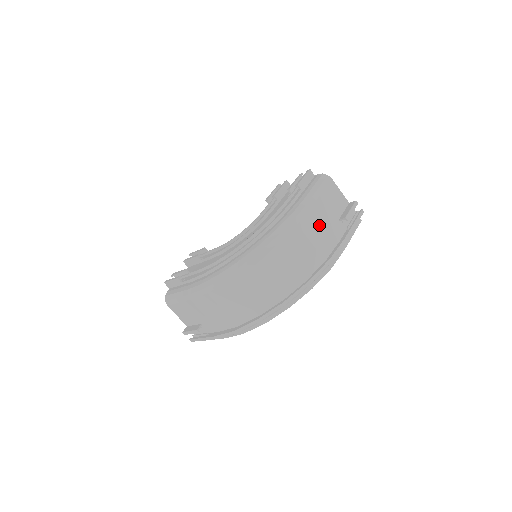
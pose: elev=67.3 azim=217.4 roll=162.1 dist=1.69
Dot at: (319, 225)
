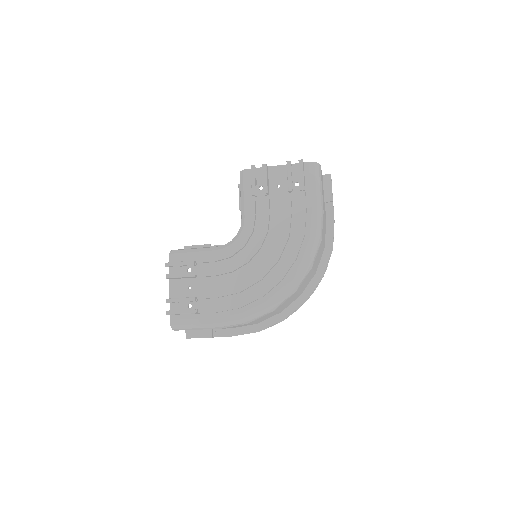
Dot at: (324, 223)
